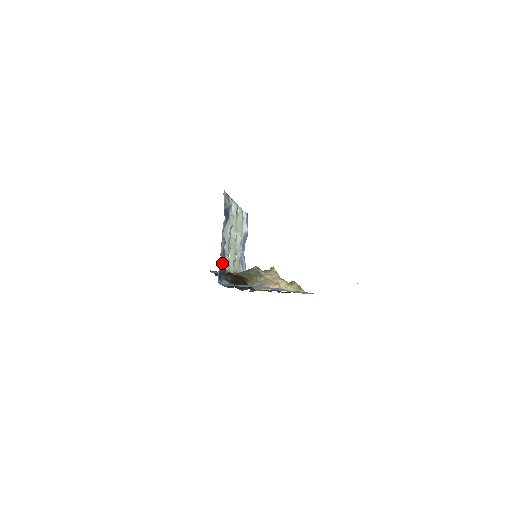
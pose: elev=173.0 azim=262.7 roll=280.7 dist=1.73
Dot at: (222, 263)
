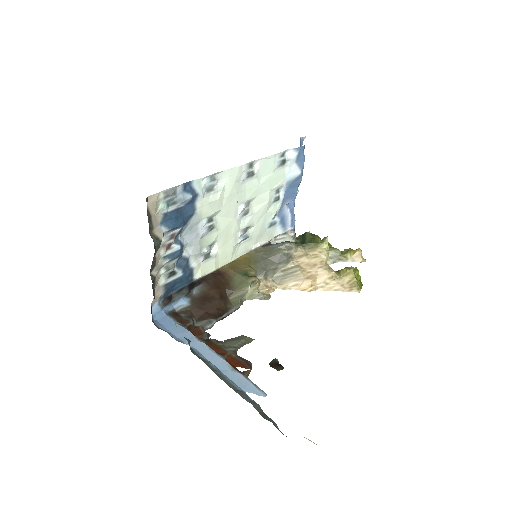
Dot at: (172, 283)
